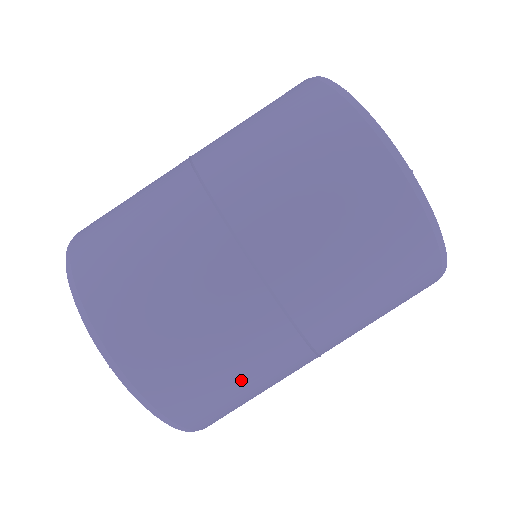
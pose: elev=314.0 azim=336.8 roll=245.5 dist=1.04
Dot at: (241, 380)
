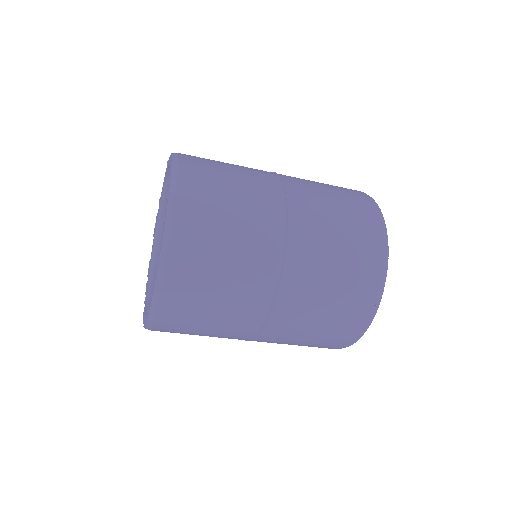
Dot at: (203, 335)
